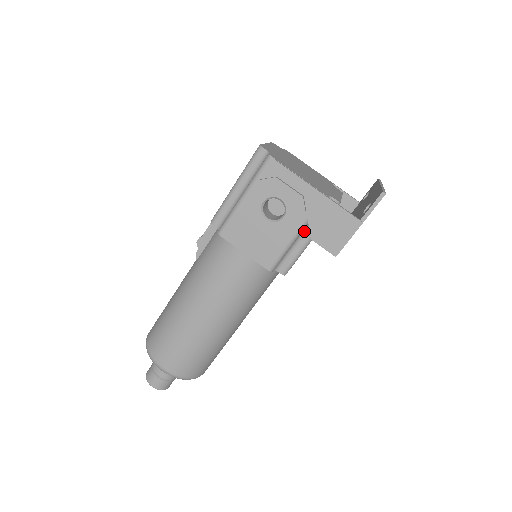
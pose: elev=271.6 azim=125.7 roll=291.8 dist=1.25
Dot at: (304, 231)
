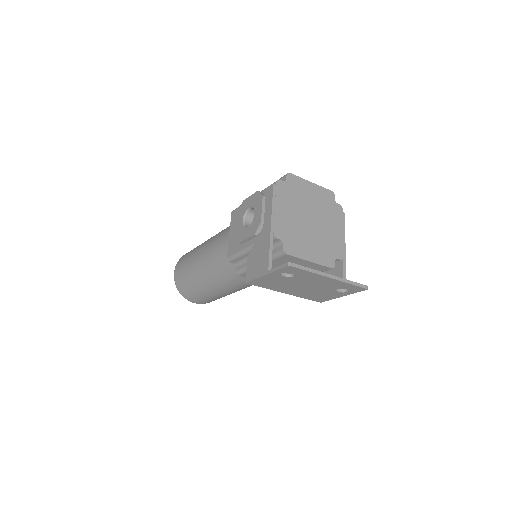
Dot at: occluded
